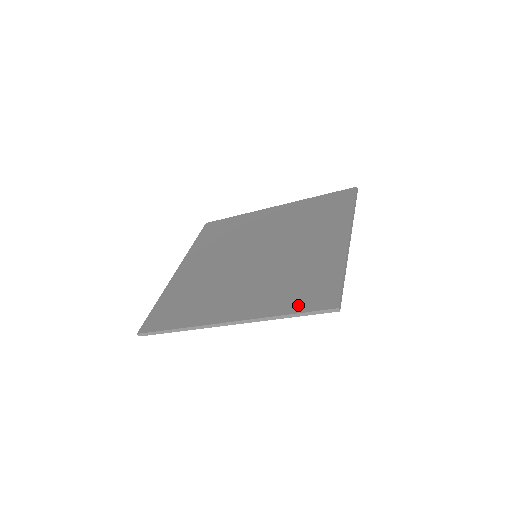
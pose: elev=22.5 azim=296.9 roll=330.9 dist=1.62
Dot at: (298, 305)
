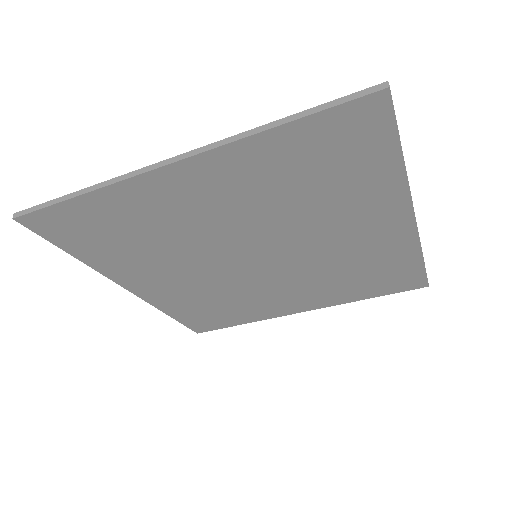
Dot at: (310, 126)
